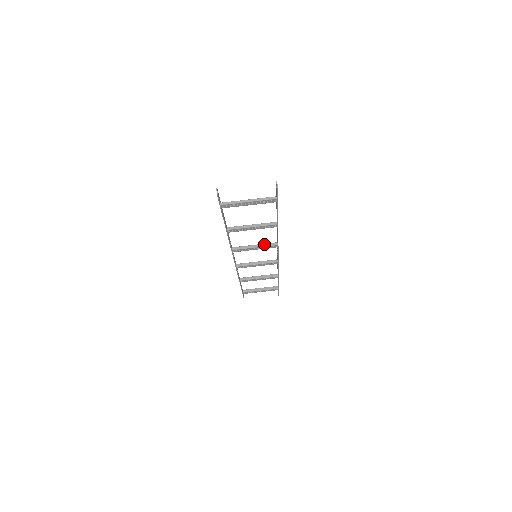
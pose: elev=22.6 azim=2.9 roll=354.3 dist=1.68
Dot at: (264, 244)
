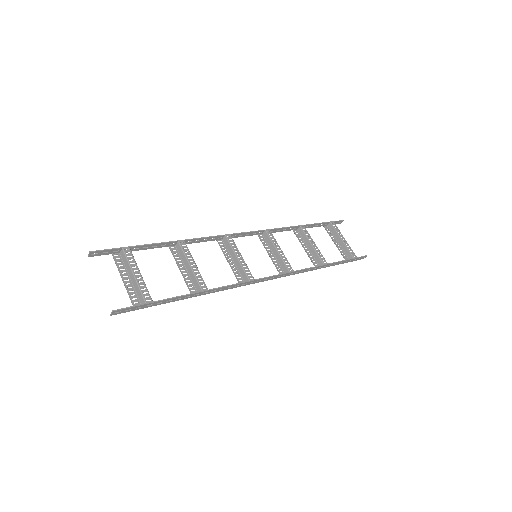
Dot at: (242, 267)
